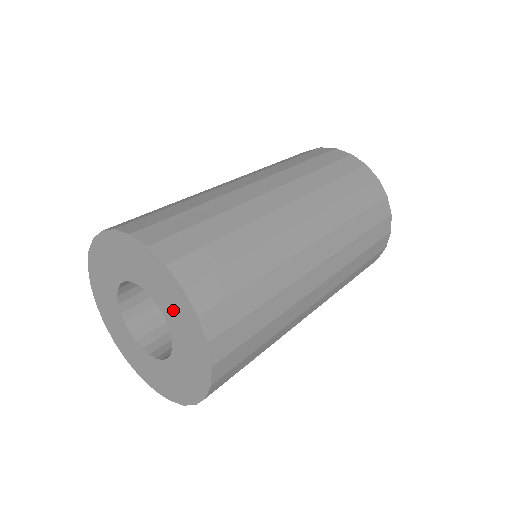
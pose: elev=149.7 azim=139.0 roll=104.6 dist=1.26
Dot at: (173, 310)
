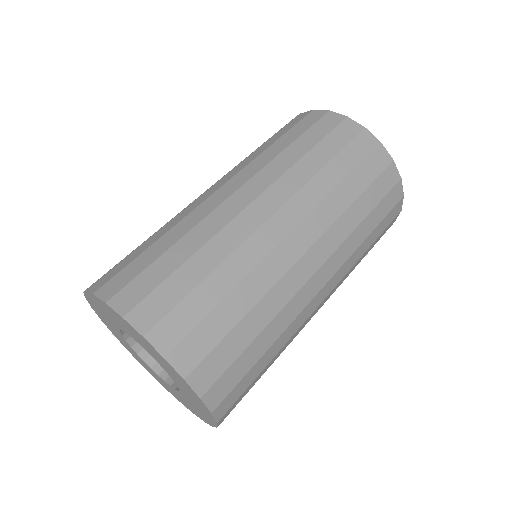
Dot at: (193, 405)
